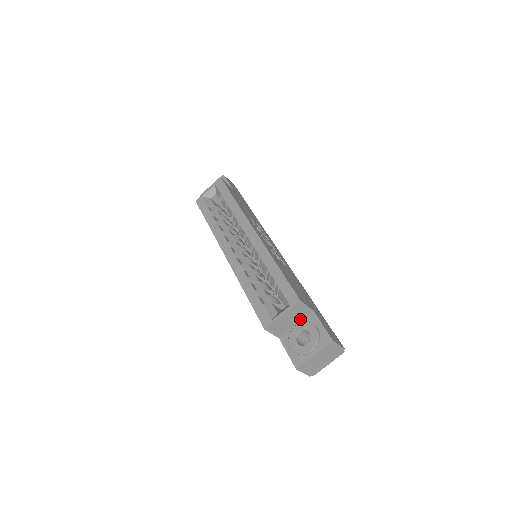
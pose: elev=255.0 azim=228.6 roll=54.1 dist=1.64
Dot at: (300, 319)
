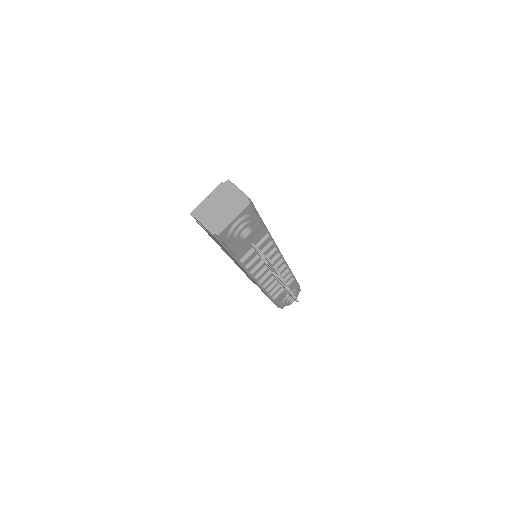
Dot at: occluded
